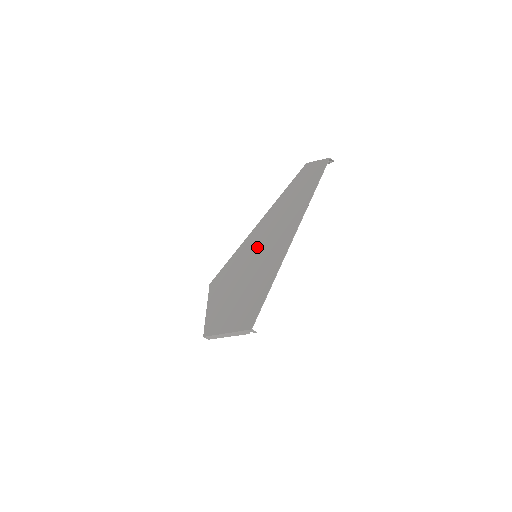
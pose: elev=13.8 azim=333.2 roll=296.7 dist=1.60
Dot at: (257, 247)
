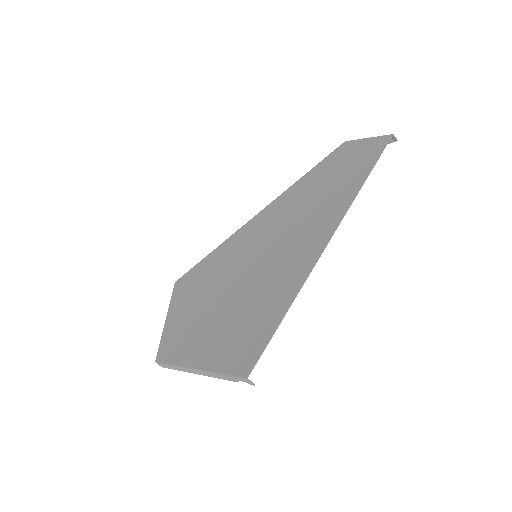
Dot at: (258, 243)
